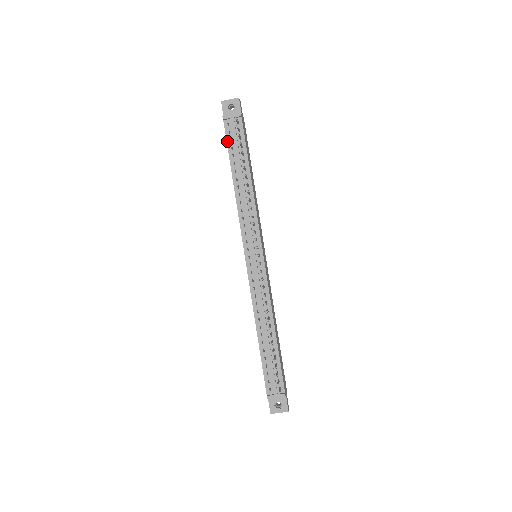
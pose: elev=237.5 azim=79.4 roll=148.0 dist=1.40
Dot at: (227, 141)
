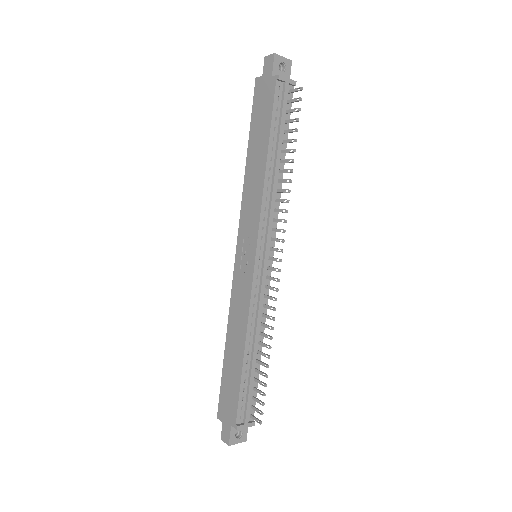
Dot at: (273, 107)
